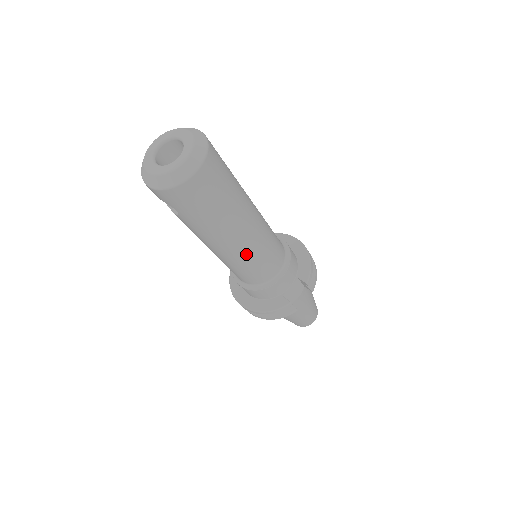
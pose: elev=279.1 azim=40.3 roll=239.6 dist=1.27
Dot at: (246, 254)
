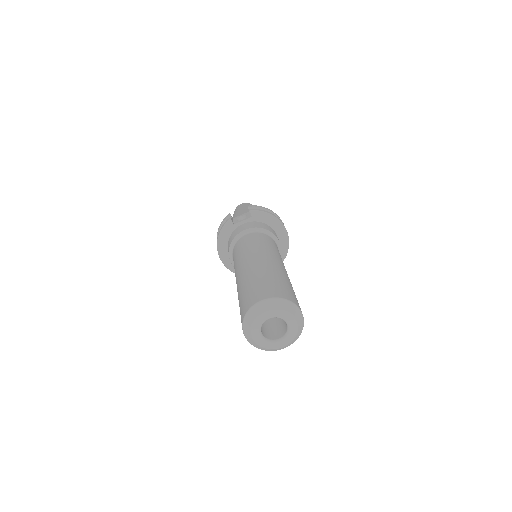
Dot at: occluded
